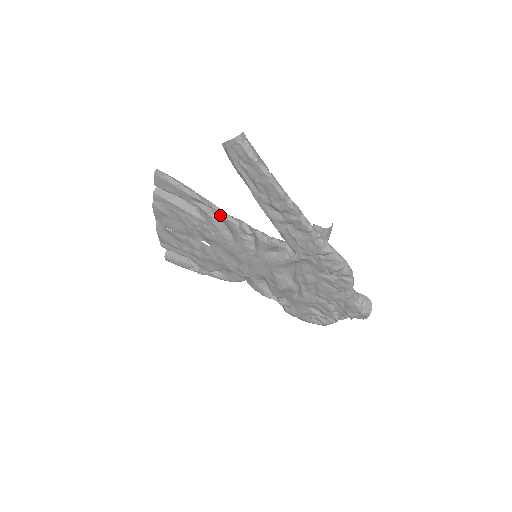
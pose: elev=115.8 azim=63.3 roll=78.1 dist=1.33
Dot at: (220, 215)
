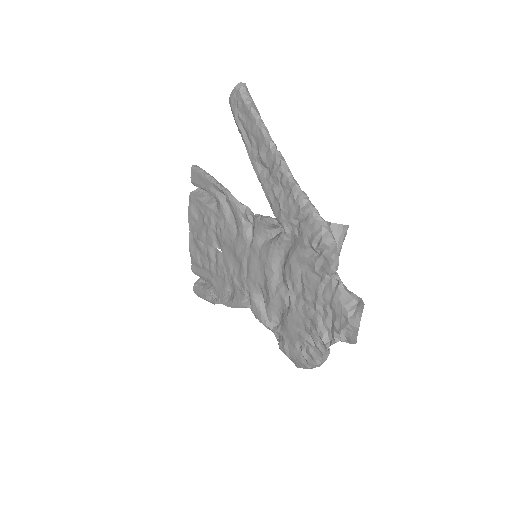
Dot at: (228, 198)
